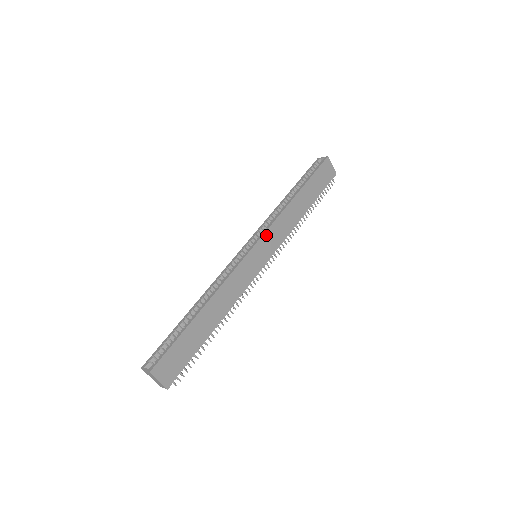
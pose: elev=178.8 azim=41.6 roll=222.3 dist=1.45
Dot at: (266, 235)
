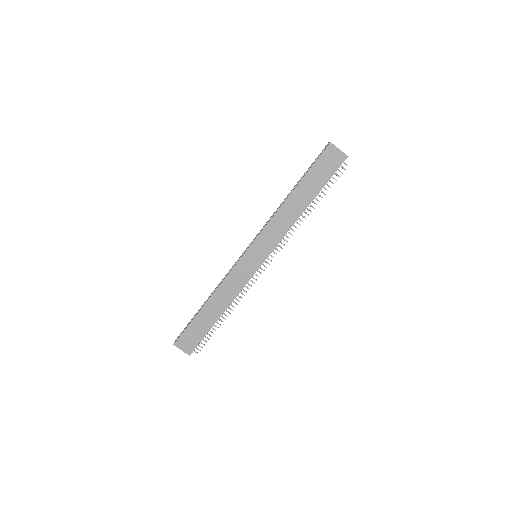
Dot at: (259, 239)
